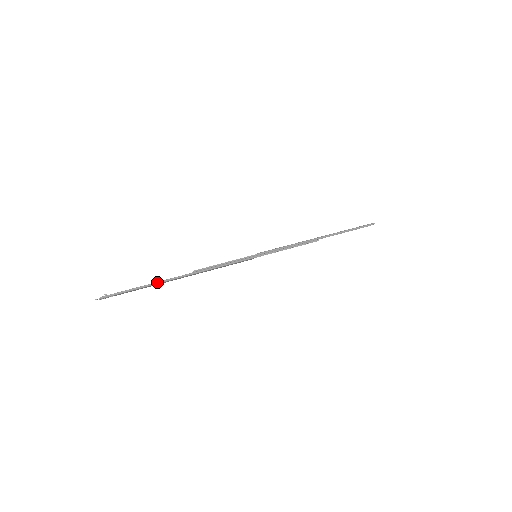
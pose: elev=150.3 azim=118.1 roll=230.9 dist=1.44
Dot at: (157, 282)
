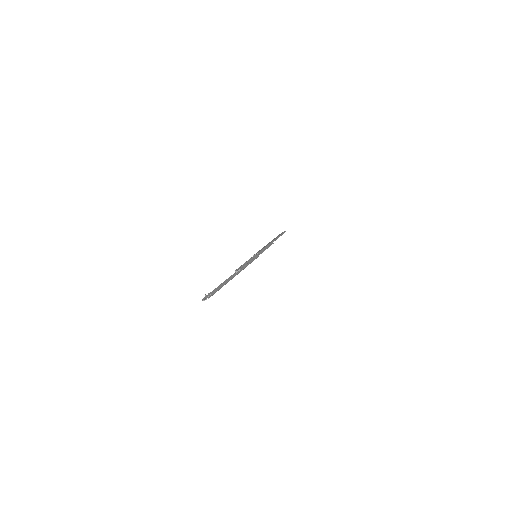
Dot at: (229, 279)
